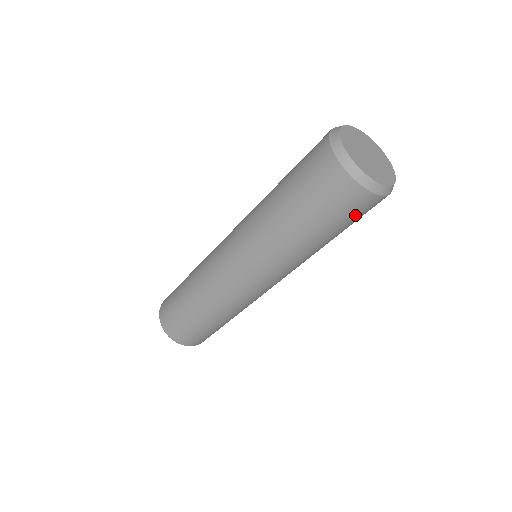
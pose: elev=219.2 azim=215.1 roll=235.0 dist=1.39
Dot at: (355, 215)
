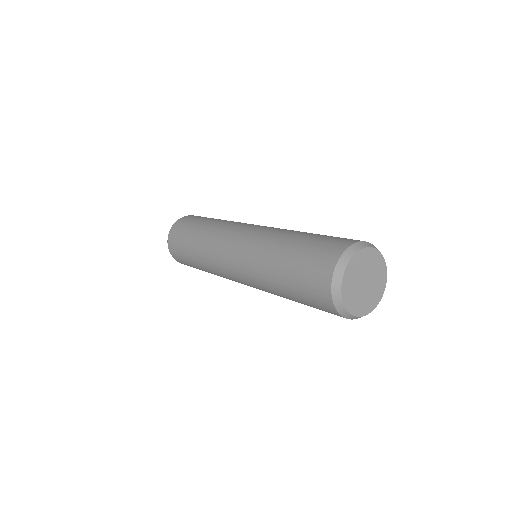
Dot at: occluded
